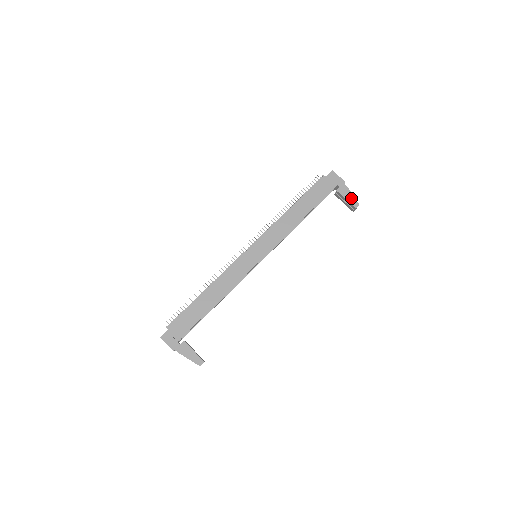
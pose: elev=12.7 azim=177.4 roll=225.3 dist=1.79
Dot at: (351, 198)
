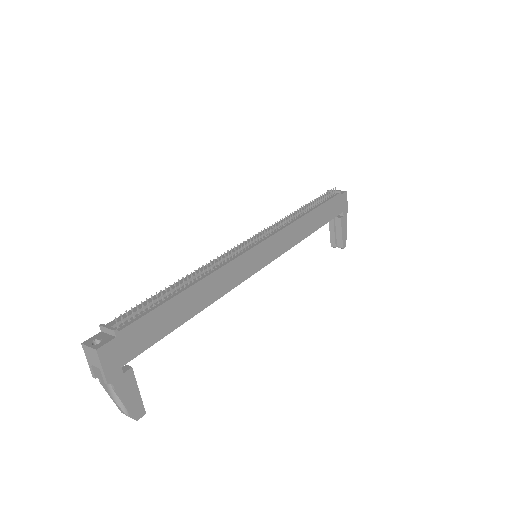
Dot at: (345, 234)
